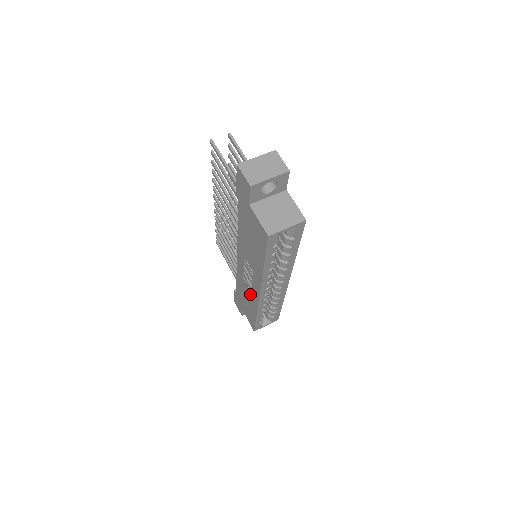
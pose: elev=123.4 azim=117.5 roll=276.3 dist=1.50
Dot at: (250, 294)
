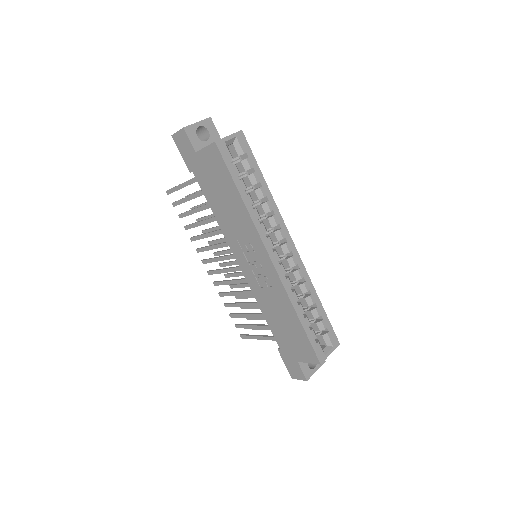
Dot at: (274, 293)
